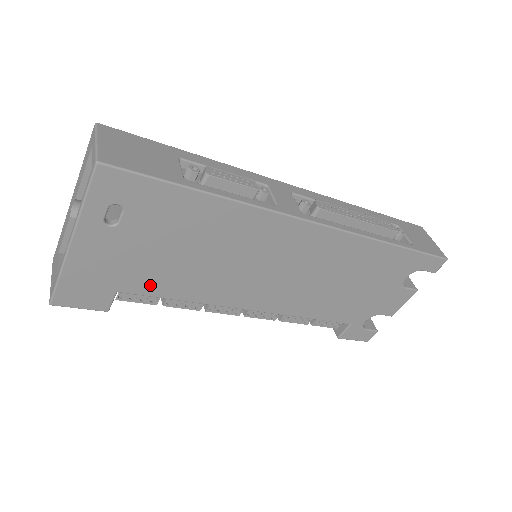
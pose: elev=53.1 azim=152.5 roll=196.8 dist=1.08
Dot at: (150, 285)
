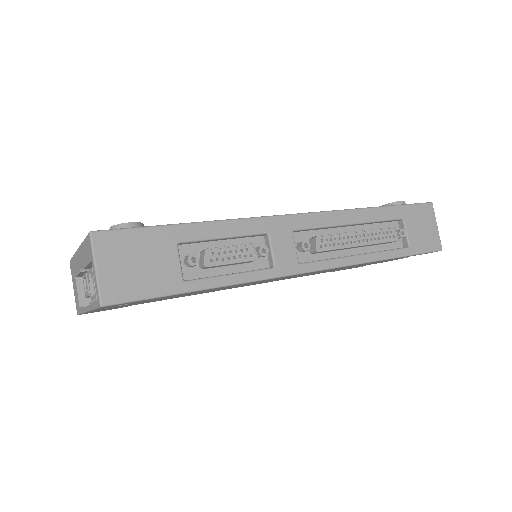
Dot at: (160, 300)
